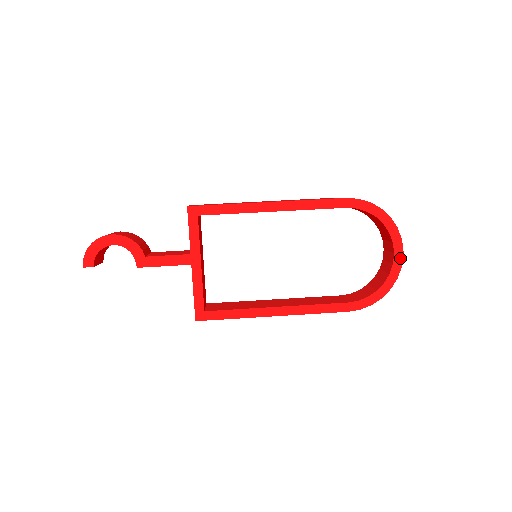
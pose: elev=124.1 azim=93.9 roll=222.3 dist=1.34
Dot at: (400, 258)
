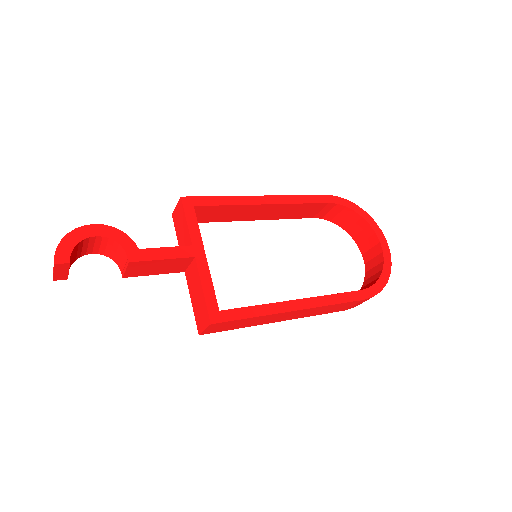
Dot at: (386, 246)
